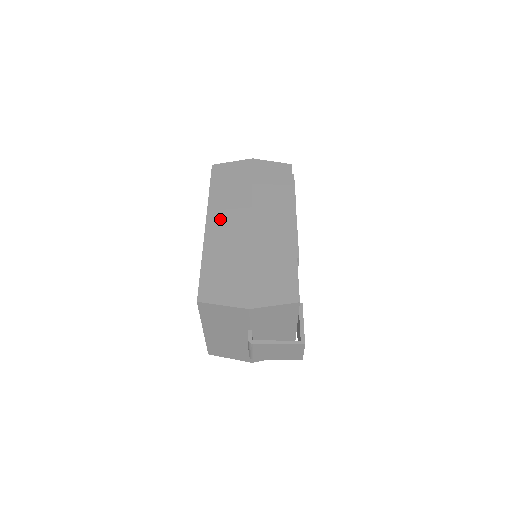
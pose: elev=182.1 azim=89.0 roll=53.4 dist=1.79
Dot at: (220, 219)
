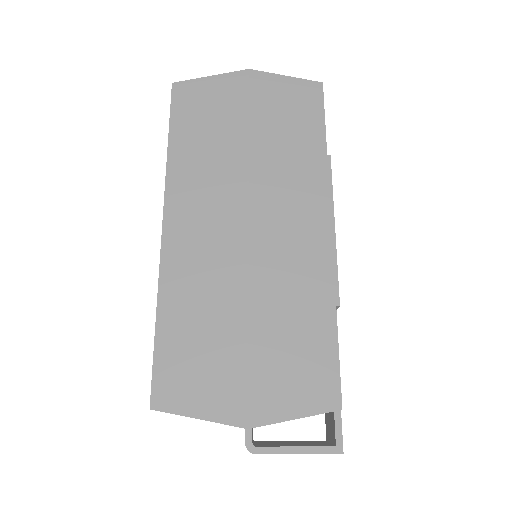
Dot at: (189, 214)
